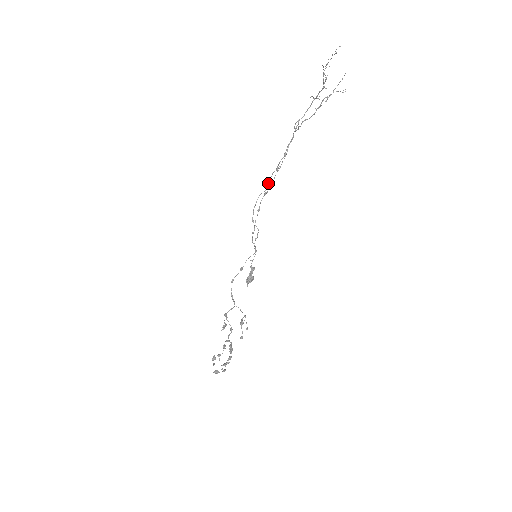
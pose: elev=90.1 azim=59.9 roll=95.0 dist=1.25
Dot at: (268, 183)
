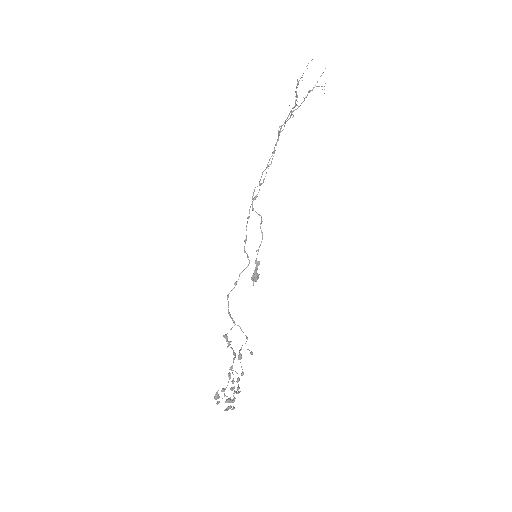
Dot at: (259, 183)
